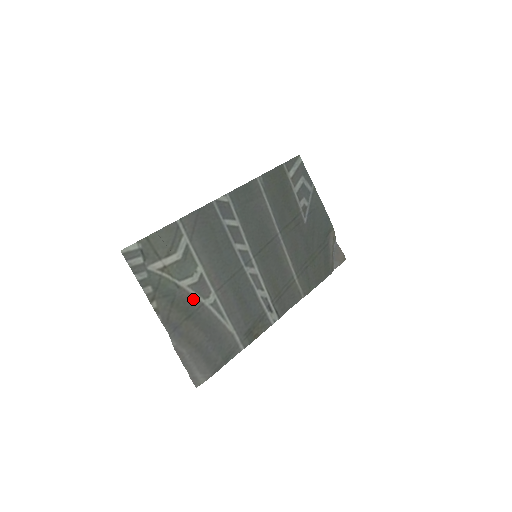
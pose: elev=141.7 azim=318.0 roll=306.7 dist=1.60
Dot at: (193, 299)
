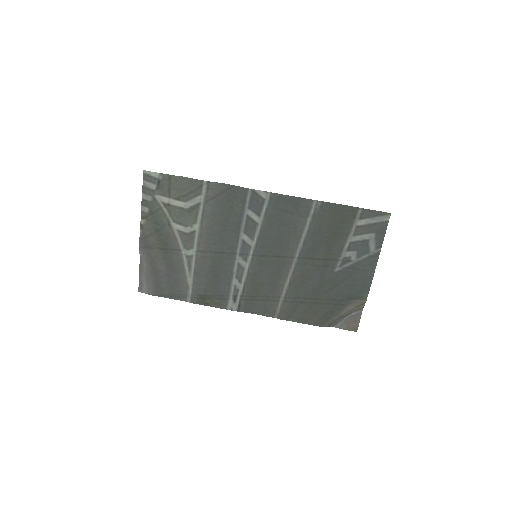
Dot at: (175, 241)
